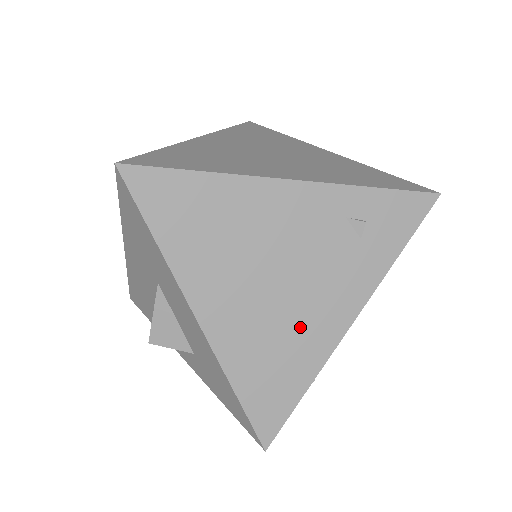
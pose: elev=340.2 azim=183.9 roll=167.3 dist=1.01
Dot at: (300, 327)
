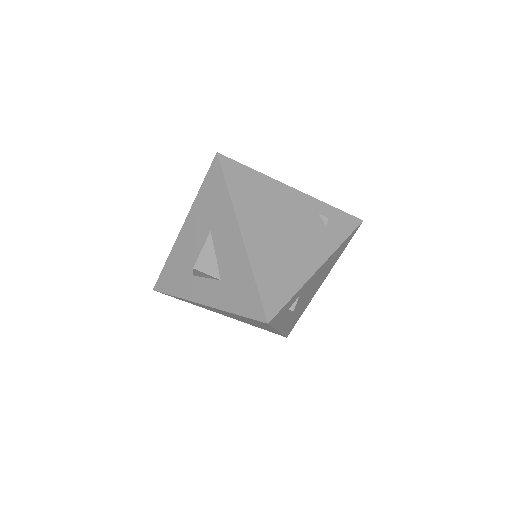
Dot at: (294, 258)
